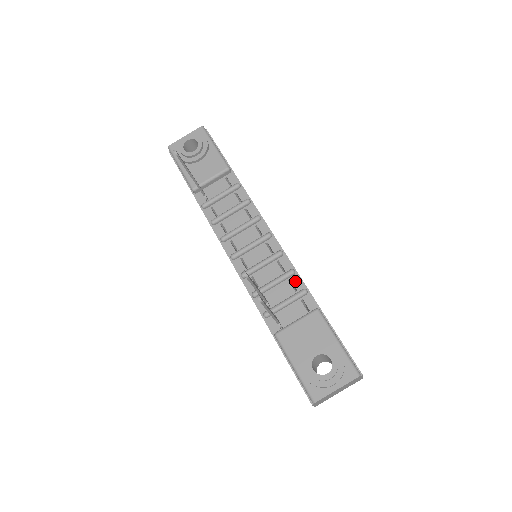
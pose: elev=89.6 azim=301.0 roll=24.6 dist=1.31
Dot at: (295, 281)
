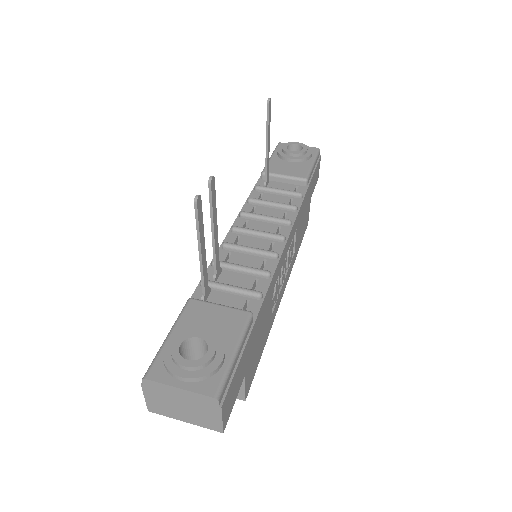
Dot at: (261, 283)
